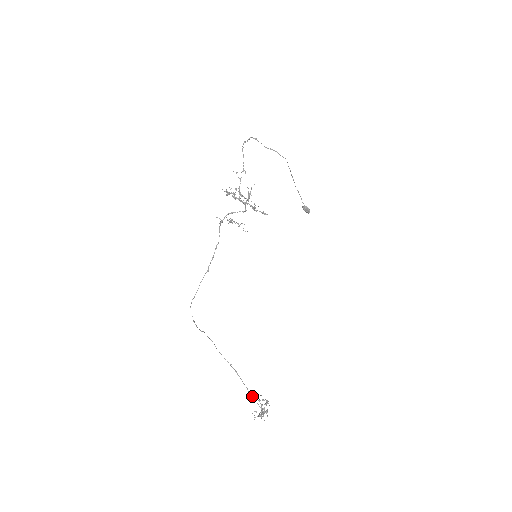
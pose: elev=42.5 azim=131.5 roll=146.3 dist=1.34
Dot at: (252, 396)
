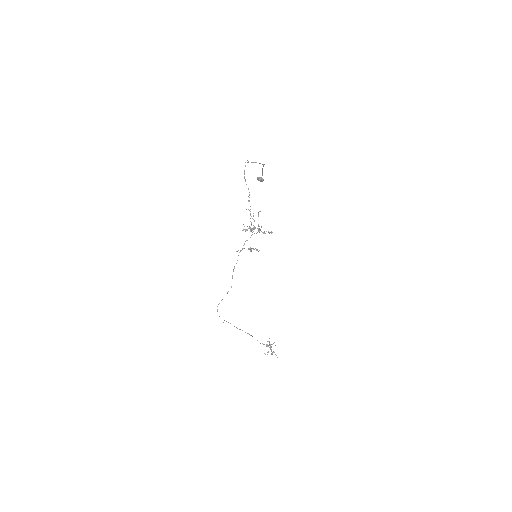
Dot at: occluded
